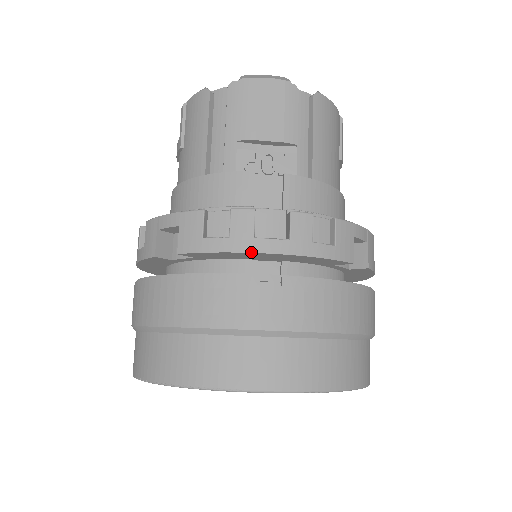
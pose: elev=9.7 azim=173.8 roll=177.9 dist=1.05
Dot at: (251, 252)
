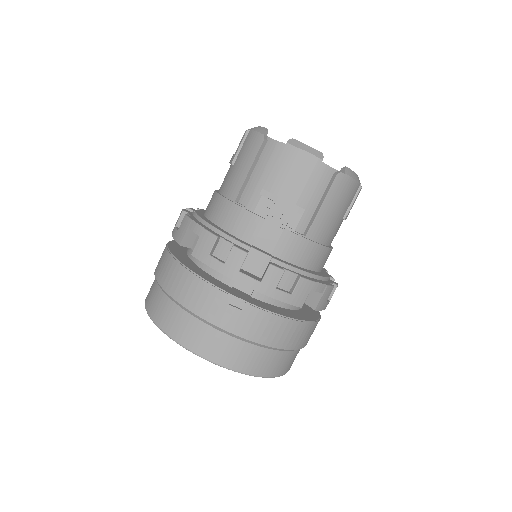
Dot at: occluded
